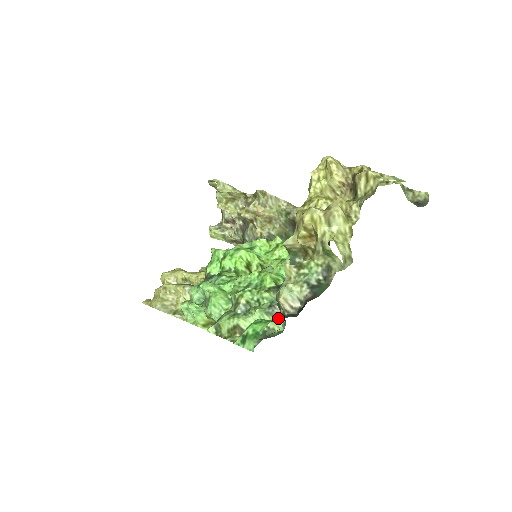
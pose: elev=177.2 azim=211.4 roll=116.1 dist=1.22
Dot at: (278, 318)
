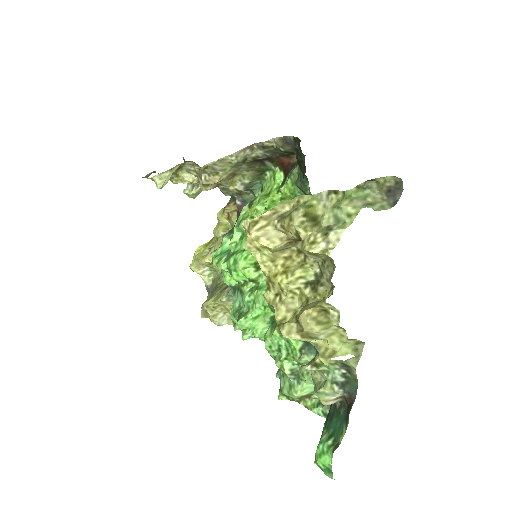
Dot at: (332, 412)
